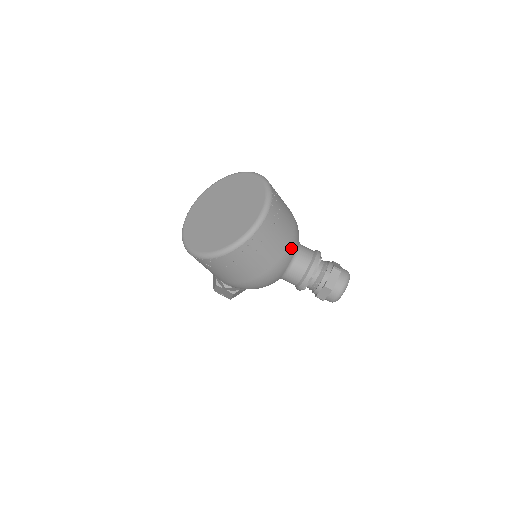
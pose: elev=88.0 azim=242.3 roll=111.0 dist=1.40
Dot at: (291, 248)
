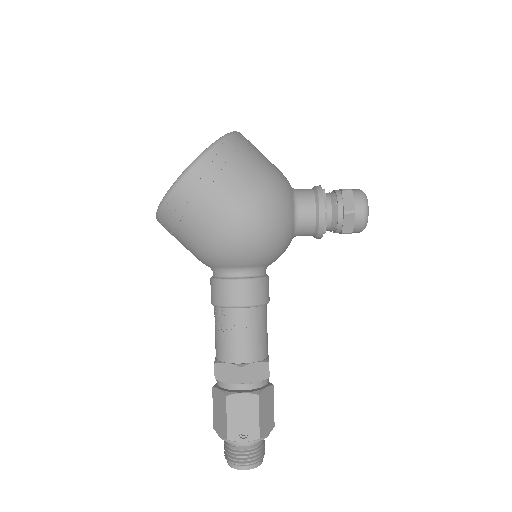
Dot at: occluded
